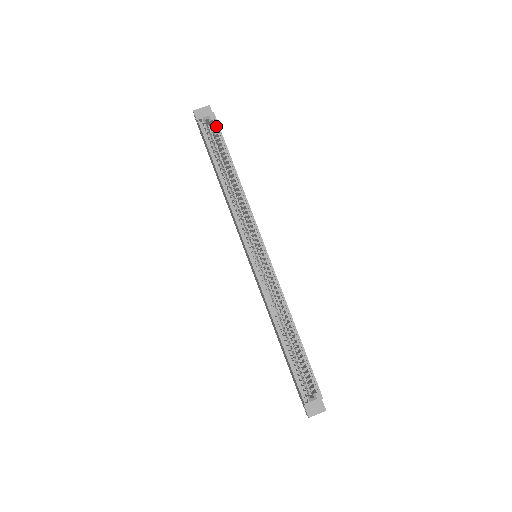
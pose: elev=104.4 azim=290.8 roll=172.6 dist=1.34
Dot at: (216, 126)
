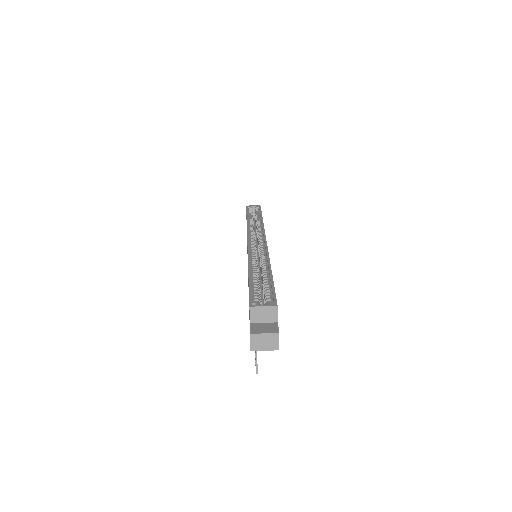
Dot at: (259, 209)
